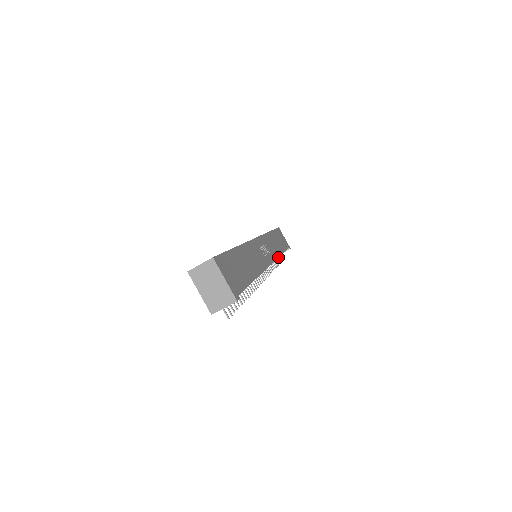
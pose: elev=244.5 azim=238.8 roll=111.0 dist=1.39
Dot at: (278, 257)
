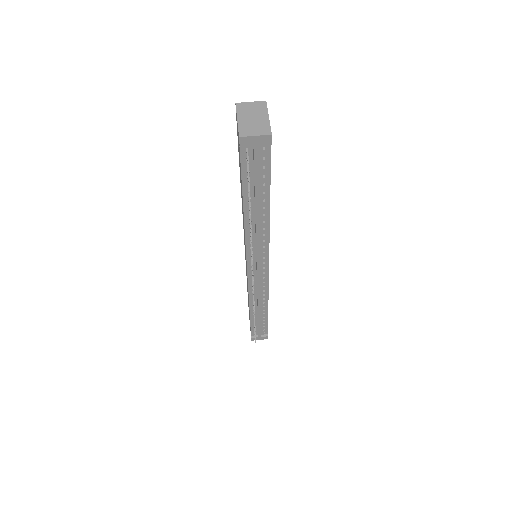
Dot at: (260, 316)
